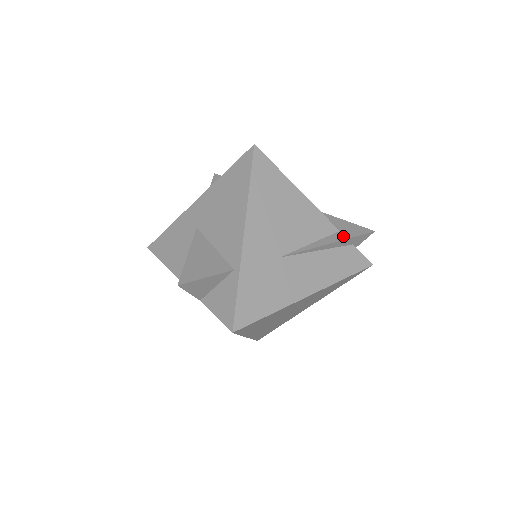
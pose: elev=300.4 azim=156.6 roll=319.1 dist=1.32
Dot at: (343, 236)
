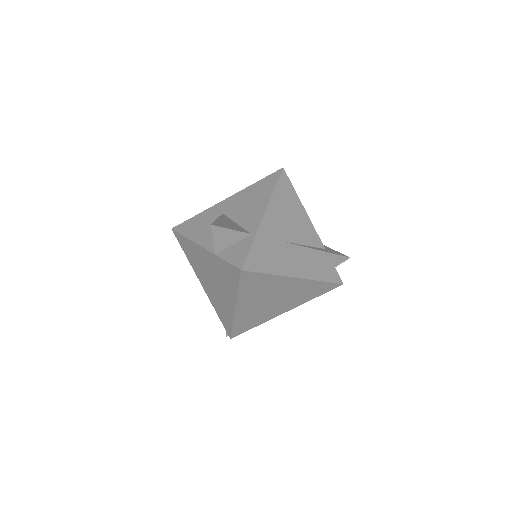
Dot at: (328, 251)
